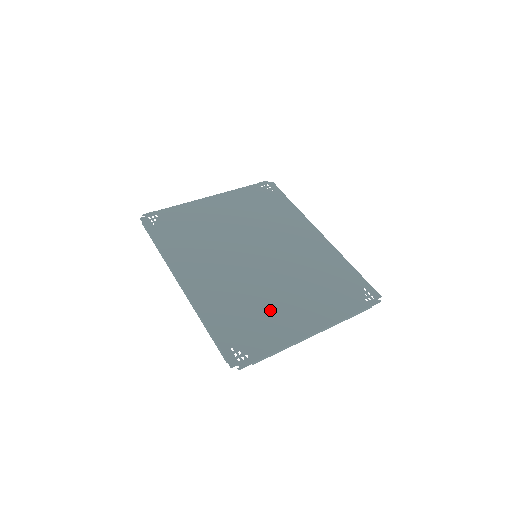
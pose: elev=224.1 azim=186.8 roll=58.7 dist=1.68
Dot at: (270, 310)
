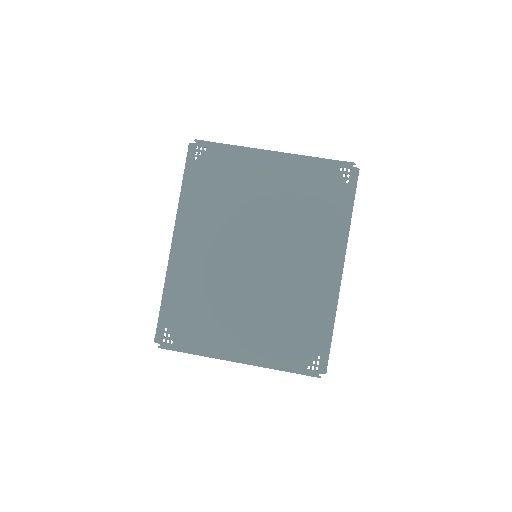
Dot at: (220, 318)
